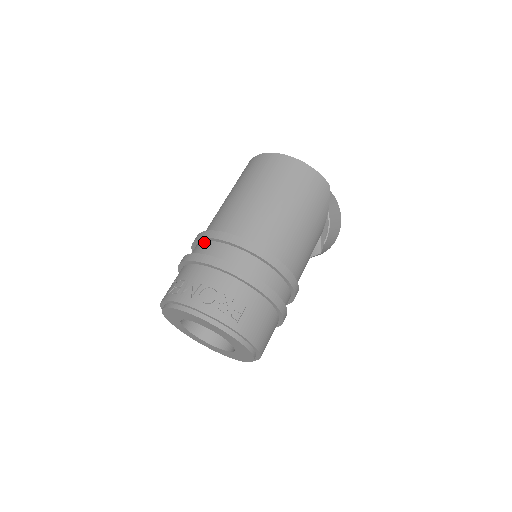
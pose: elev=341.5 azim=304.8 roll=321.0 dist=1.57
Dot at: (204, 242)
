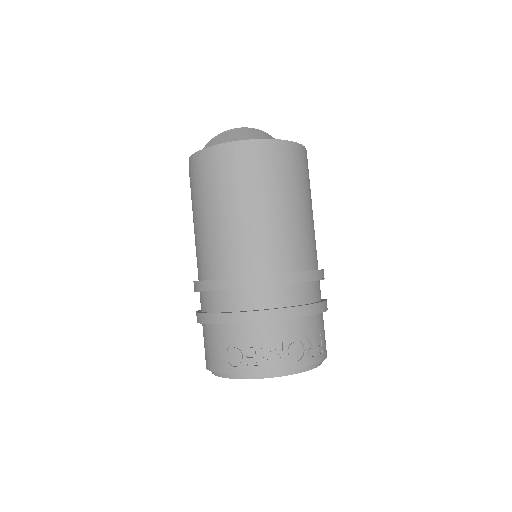
Dot at: (242, 290)
